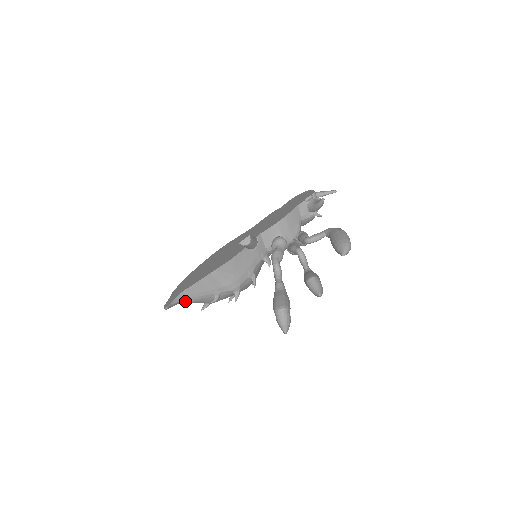
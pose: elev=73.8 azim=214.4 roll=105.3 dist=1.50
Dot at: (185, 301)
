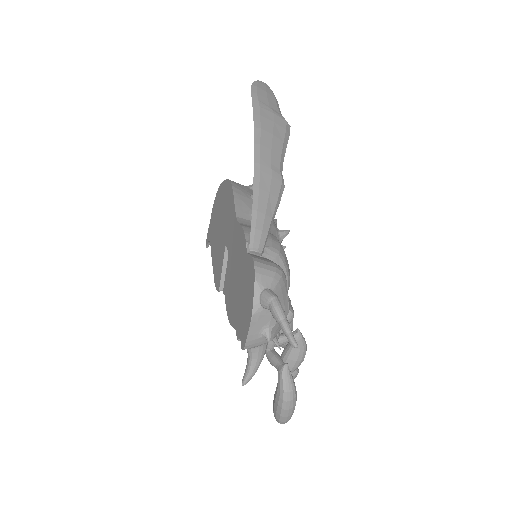
Dot at: occluded
